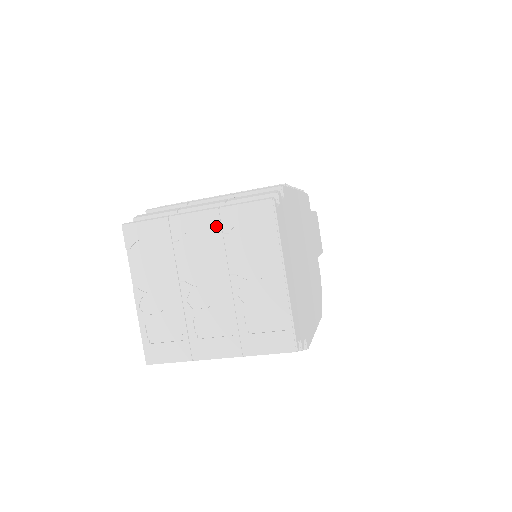
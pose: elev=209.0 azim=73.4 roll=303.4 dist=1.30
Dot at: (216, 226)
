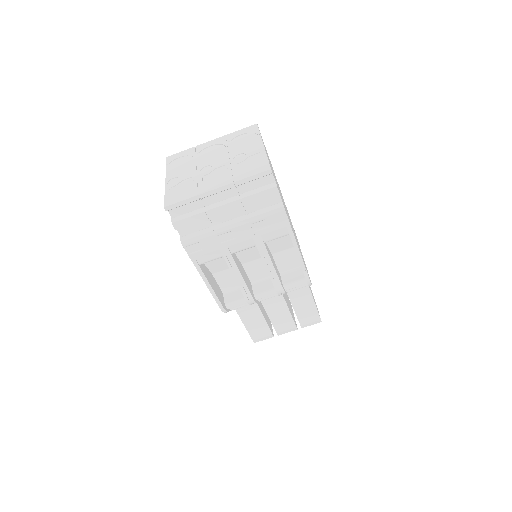
Dot at: (223, 141)
